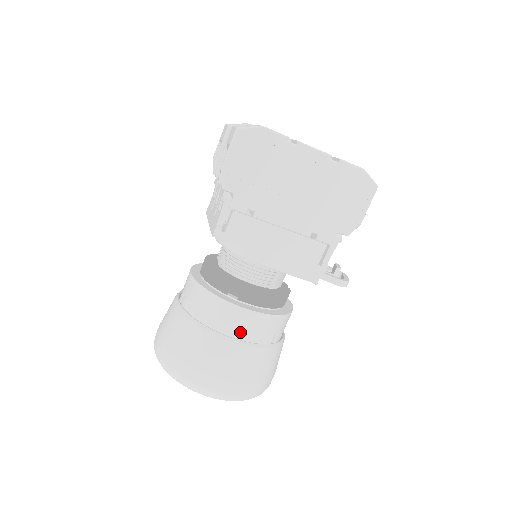
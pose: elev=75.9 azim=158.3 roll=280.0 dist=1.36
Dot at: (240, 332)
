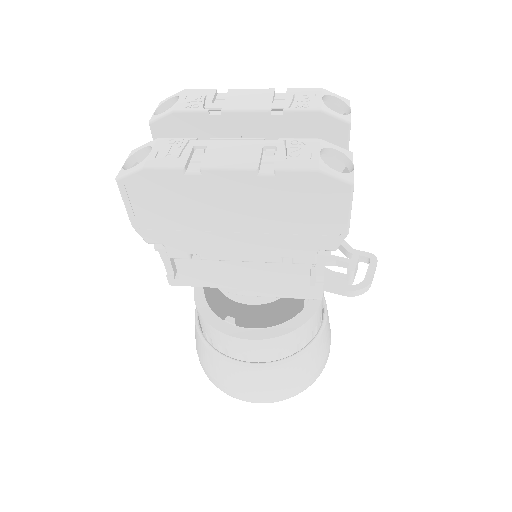
Dot at: (250, 356)
